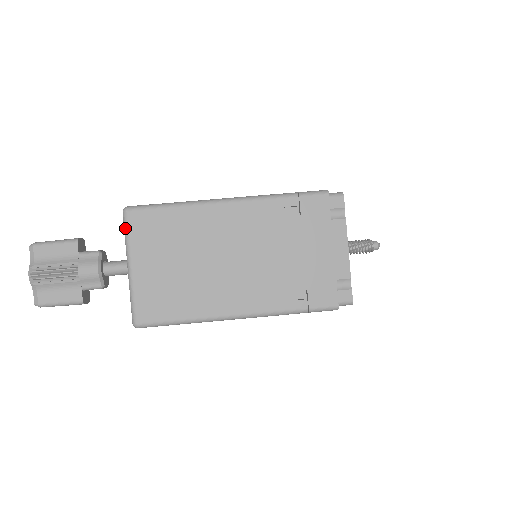
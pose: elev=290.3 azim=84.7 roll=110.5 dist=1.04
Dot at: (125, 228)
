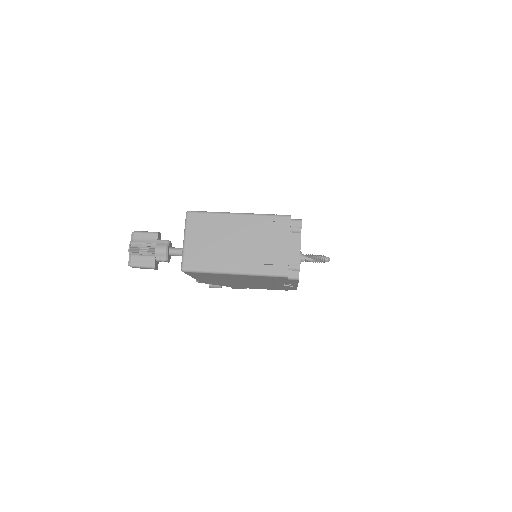
Dot at: (186, 221)
